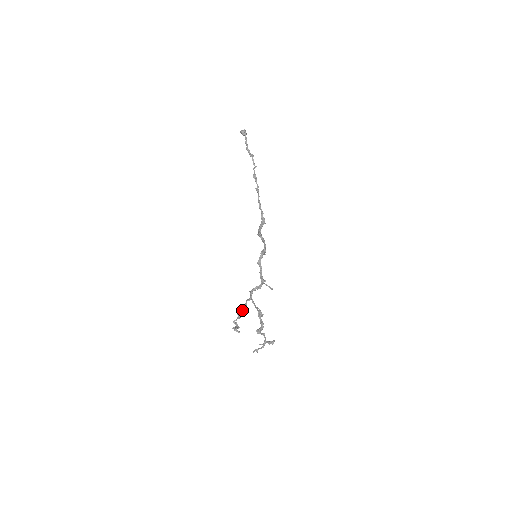
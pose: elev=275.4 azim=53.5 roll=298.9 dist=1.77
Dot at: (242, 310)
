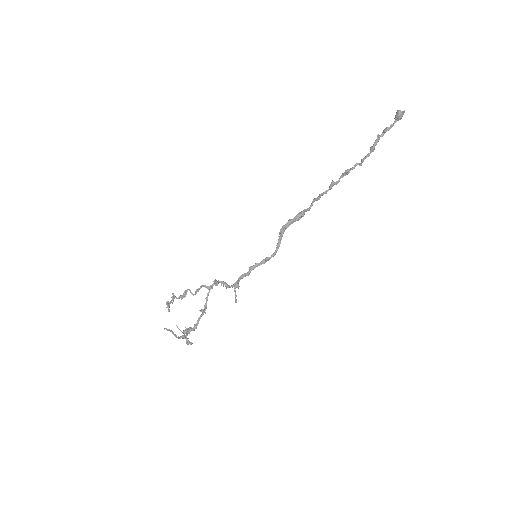
Dot at: (191, 292)
